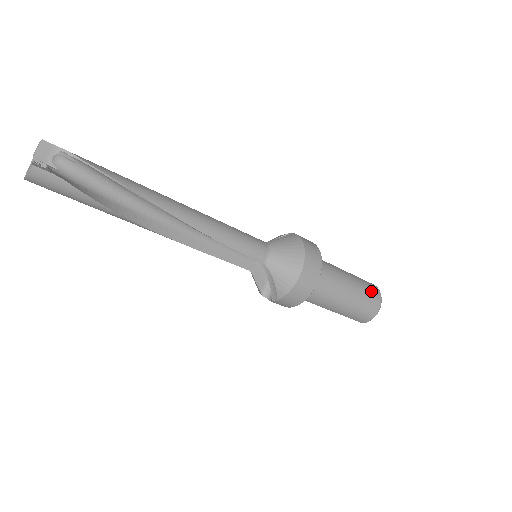
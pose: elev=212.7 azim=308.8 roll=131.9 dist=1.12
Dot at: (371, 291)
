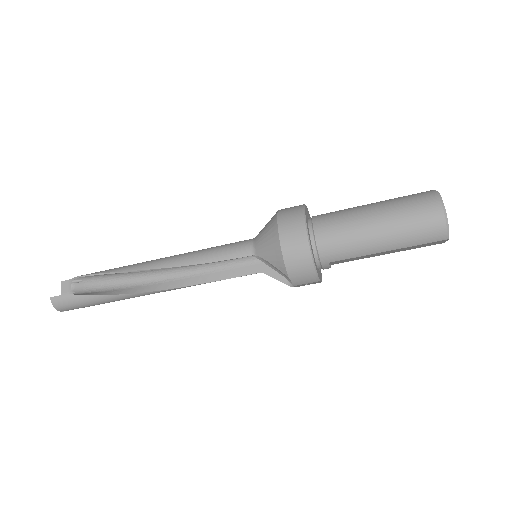
Dot at: (415, 198)
